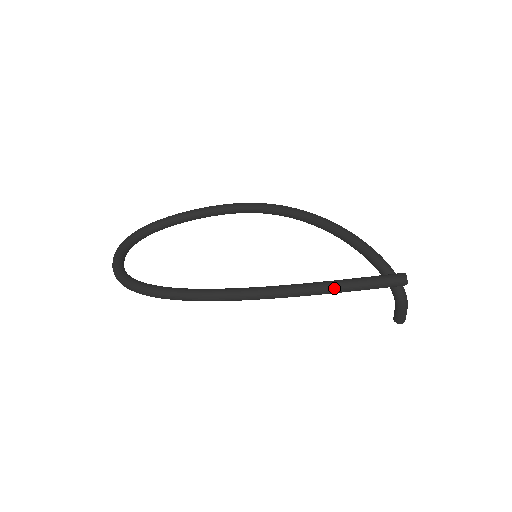
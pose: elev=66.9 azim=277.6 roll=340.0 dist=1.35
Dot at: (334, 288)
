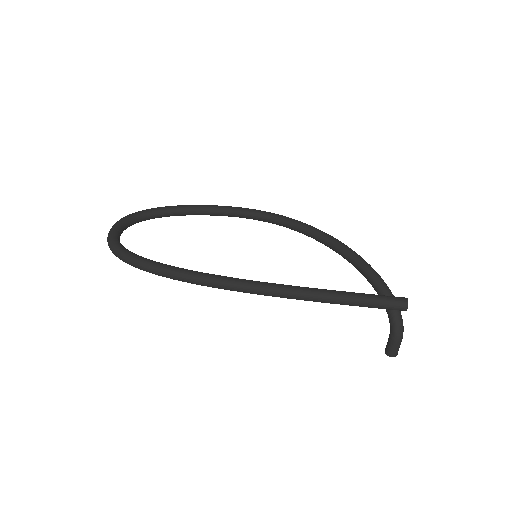
Dot at: (331, 297)
